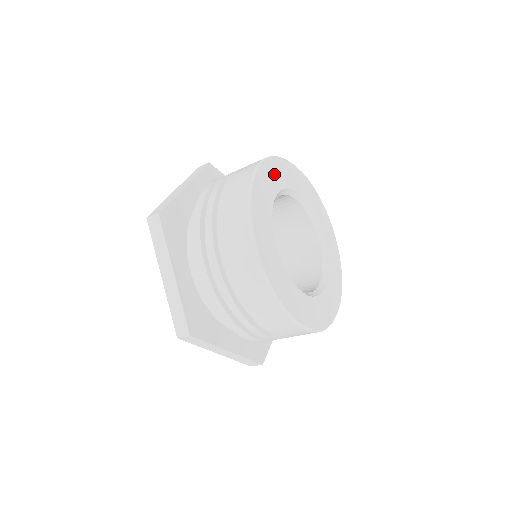
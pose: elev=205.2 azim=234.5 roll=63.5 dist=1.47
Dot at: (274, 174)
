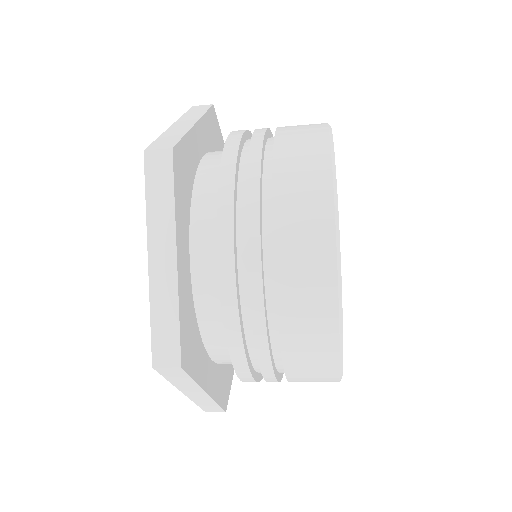
Dot at: occluded
